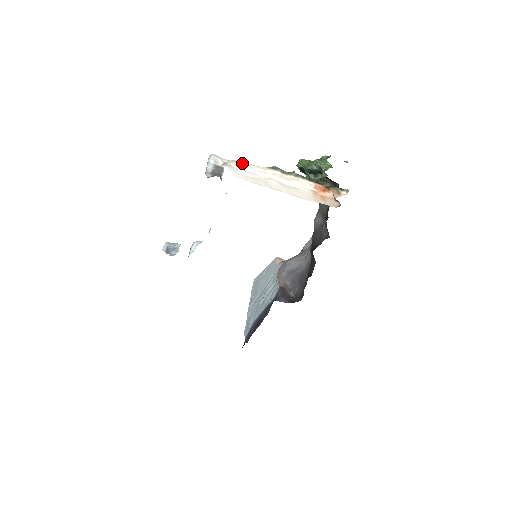
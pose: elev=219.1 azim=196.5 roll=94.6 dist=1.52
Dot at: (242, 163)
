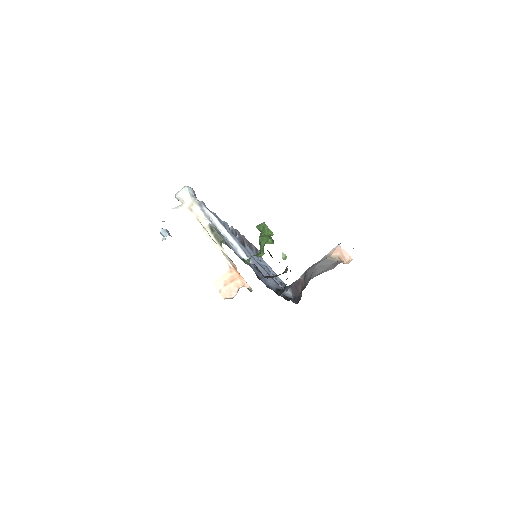
Dot at: (197, 208)
